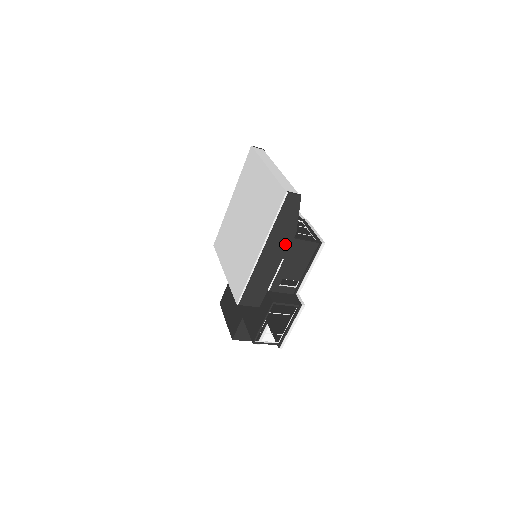
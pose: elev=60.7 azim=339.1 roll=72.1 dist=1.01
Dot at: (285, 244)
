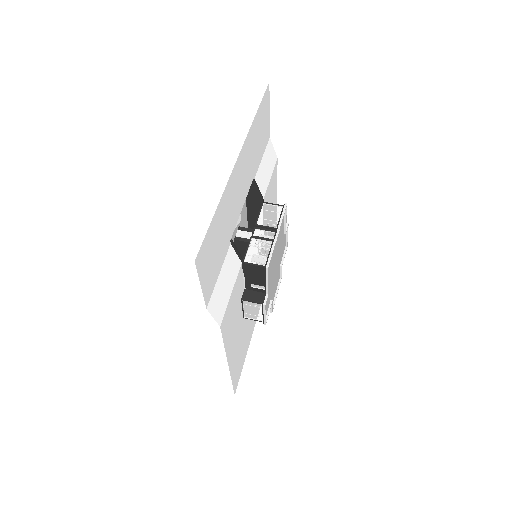
Dot at: occluded
